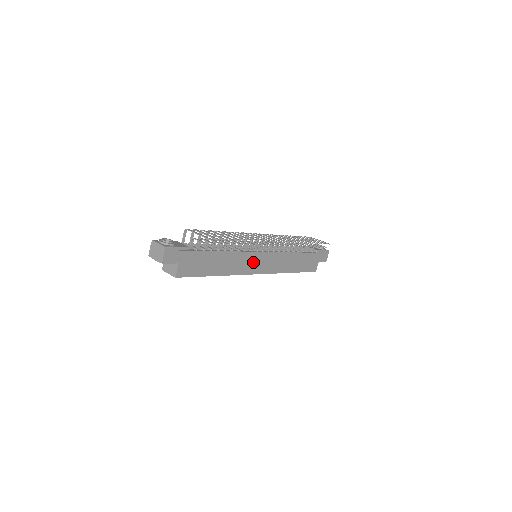
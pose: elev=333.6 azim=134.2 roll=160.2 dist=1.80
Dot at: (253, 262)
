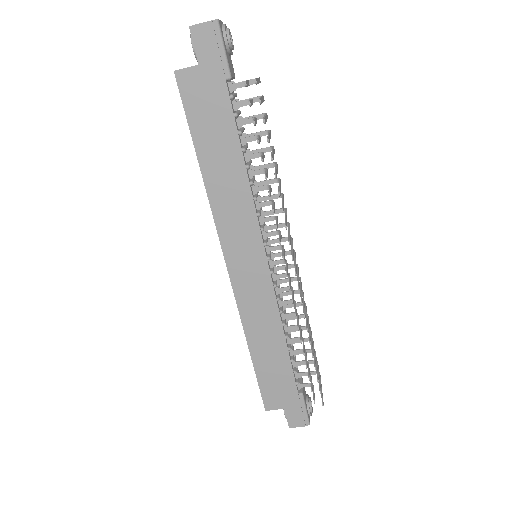
Dot at: (244, 243)
